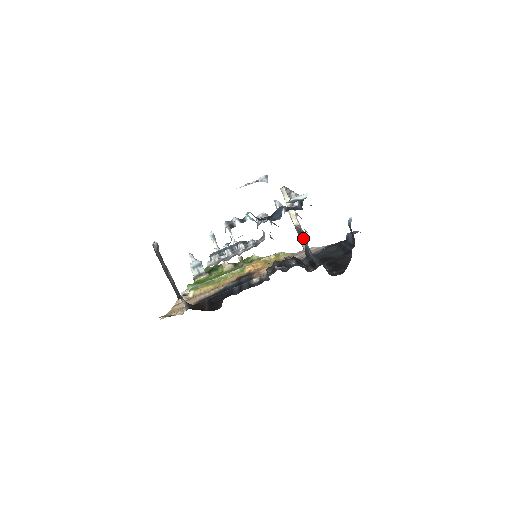
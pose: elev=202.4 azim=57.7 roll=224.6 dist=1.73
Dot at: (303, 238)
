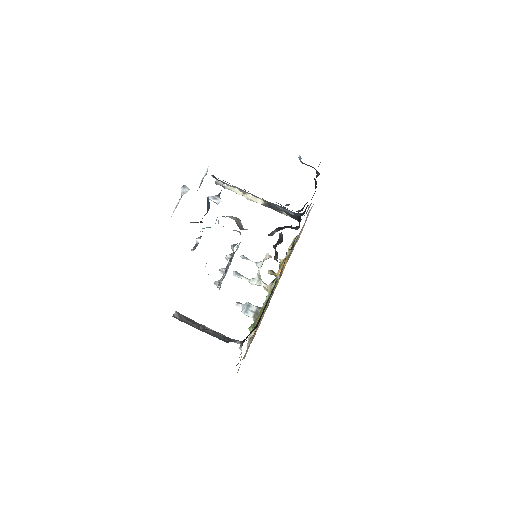
Dot at: (275, 208)
